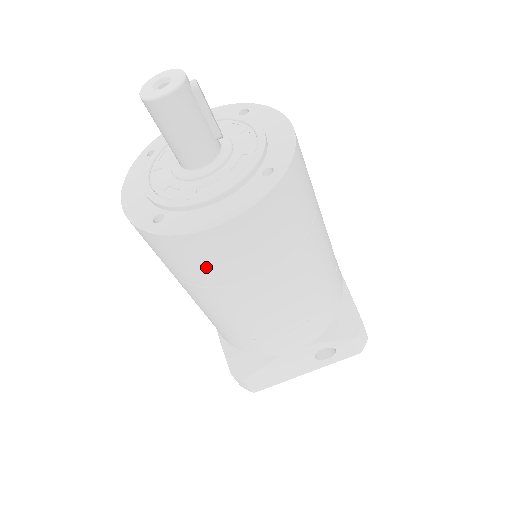
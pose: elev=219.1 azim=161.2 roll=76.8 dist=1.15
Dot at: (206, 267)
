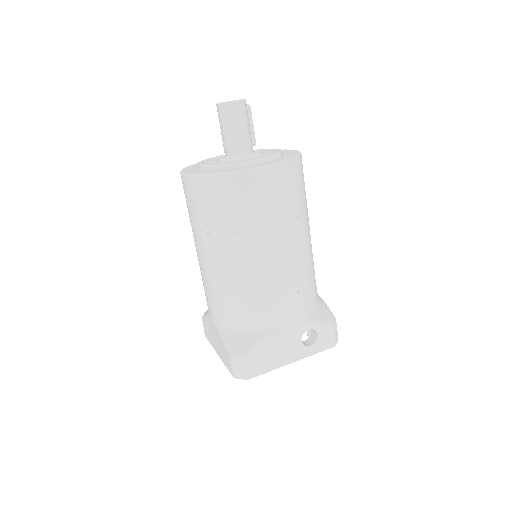
Dot at: (246, 206)
